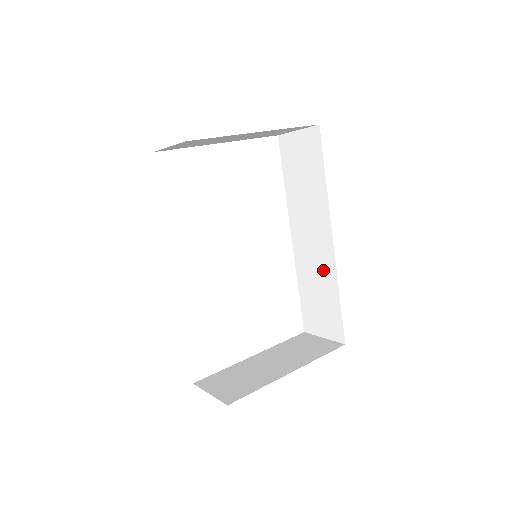
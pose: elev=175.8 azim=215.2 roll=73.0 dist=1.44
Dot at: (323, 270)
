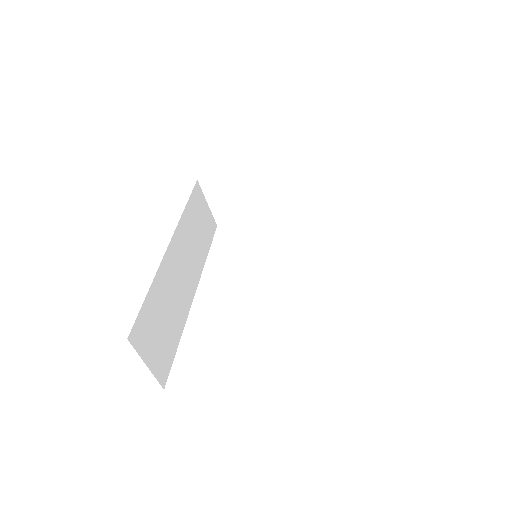
Dot at: occluded
